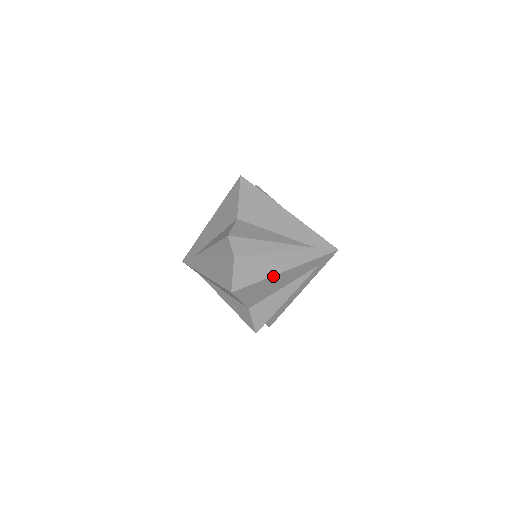
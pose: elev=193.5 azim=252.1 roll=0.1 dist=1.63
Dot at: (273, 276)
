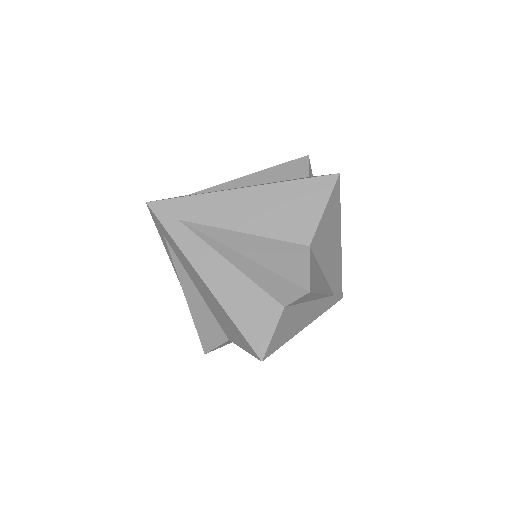
Dot at: (340, 228)
